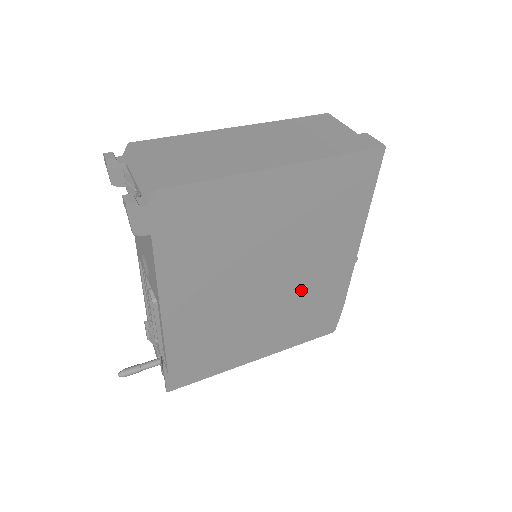
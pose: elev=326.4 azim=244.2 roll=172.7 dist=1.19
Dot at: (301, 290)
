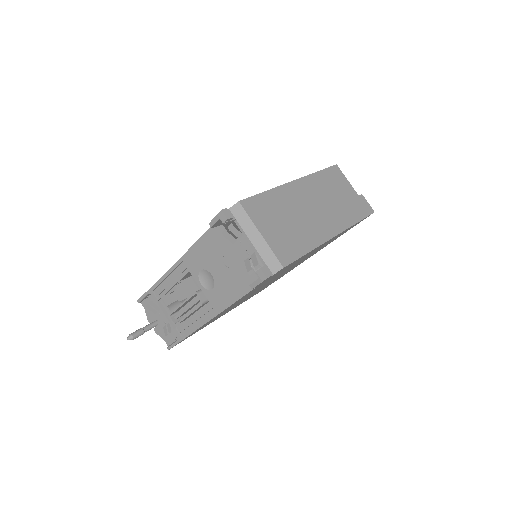
Dot at: occluded
